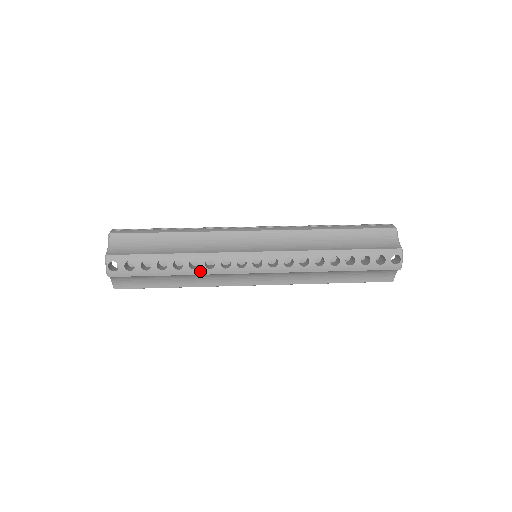
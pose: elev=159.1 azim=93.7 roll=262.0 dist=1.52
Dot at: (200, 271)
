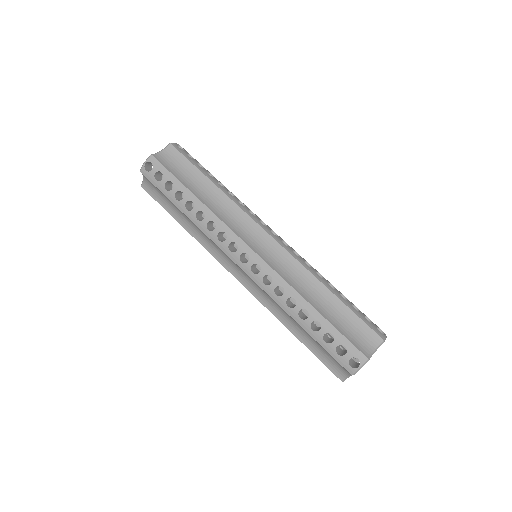
Dot at: (200, 225)
